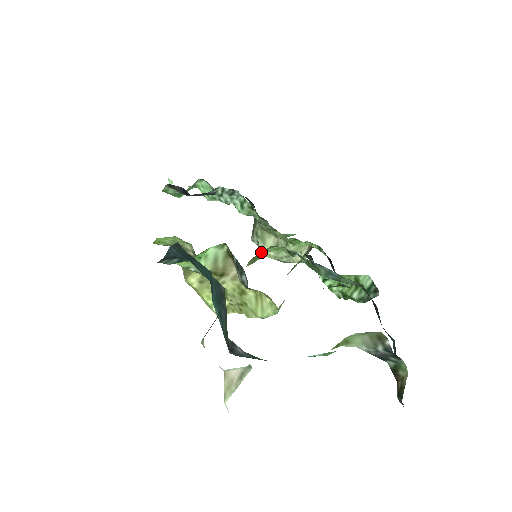
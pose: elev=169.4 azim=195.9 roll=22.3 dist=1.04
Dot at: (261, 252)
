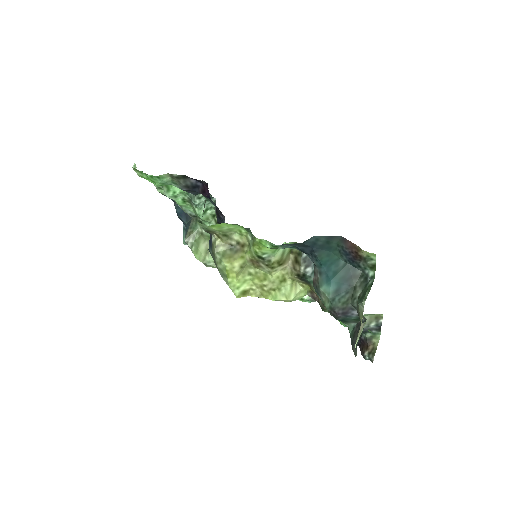
Dot at: occluded
